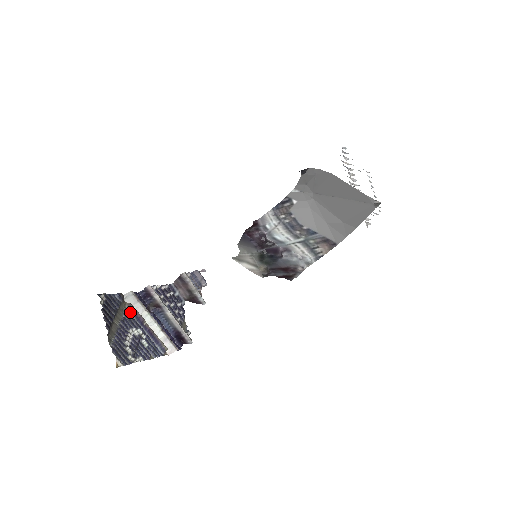
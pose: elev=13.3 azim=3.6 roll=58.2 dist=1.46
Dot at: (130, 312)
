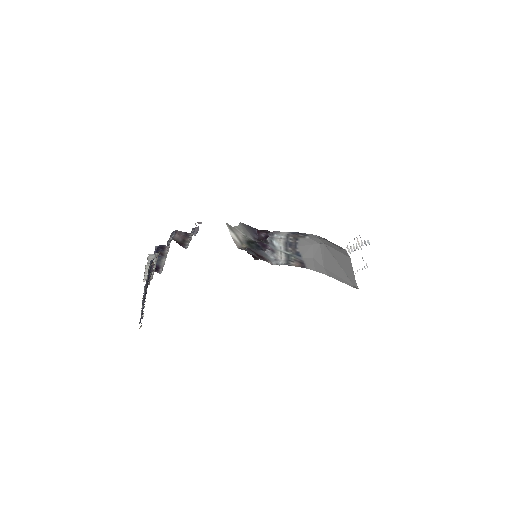
Dot at: occluded
